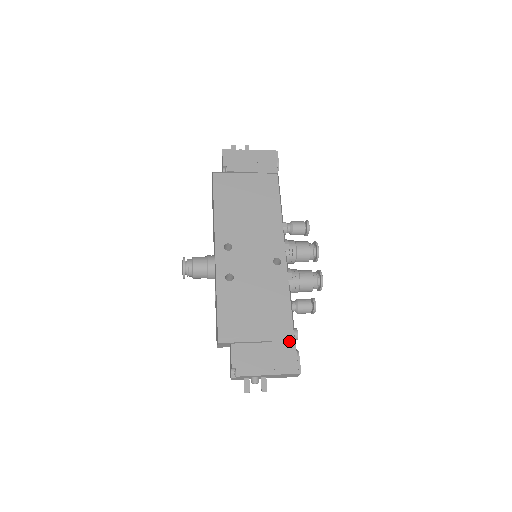
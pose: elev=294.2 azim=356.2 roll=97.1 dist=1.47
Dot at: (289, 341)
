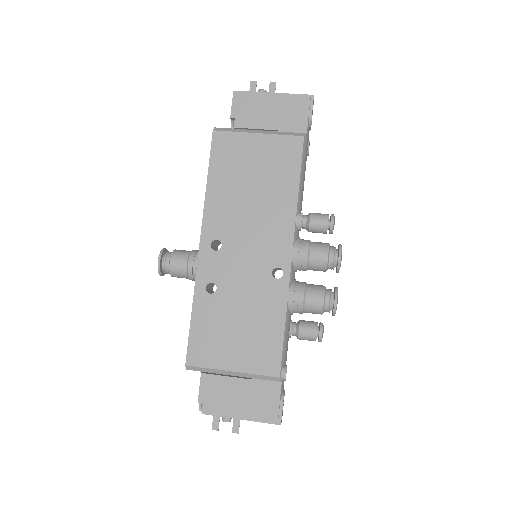
Dot at: (273, 382)
